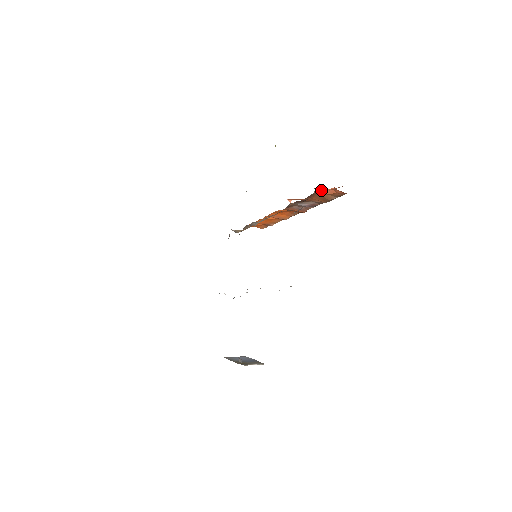
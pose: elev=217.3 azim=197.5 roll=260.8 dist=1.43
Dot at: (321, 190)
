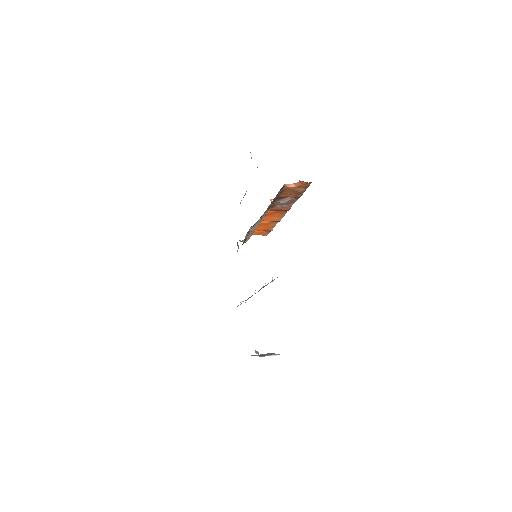
Dot at: (290, 184)
